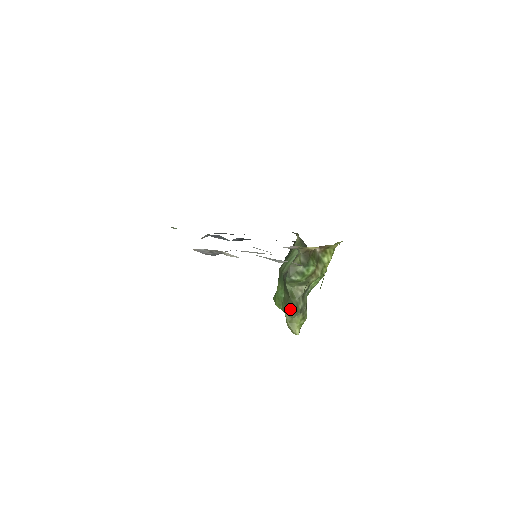
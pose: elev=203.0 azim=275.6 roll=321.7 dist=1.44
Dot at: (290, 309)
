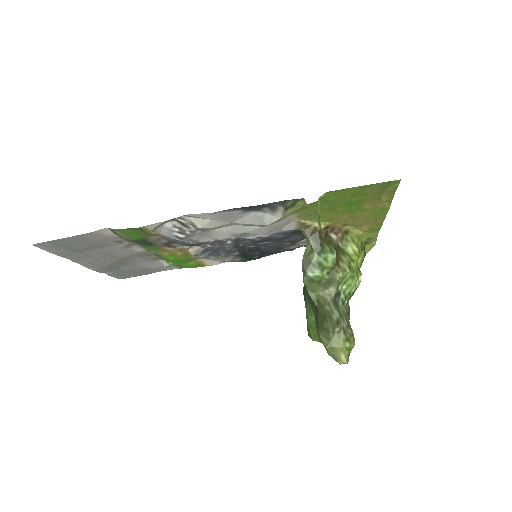
Dot at: (323, 325)
